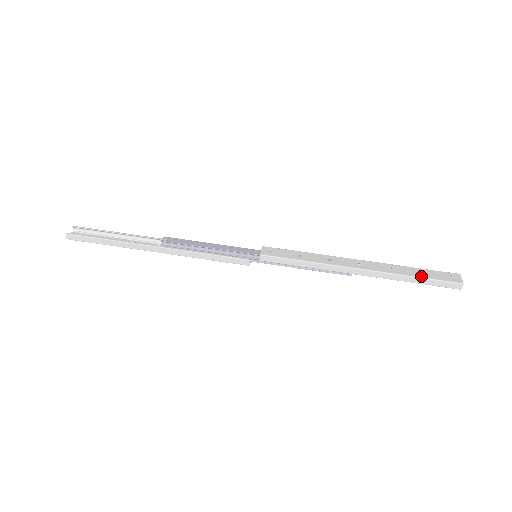
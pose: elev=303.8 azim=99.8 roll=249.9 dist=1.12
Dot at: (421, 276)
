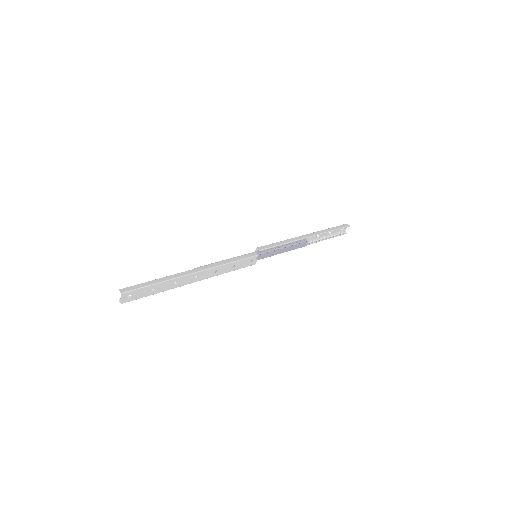
Dot at: (330, 229)
